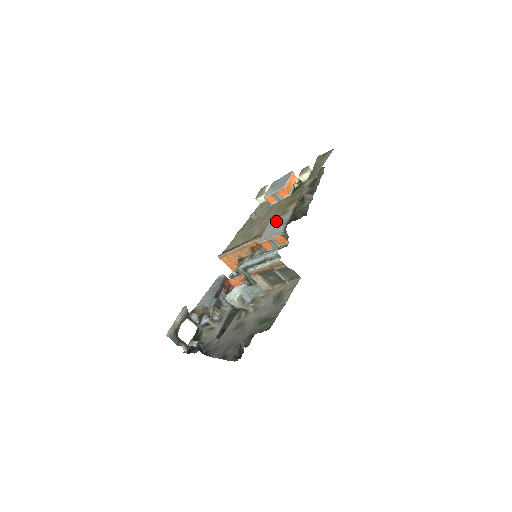
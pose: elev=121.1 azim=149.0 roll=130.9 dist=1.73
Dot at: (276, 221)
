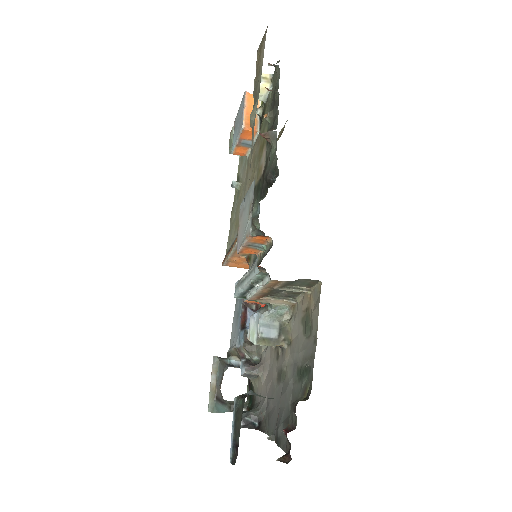
Dot at: (243, 205)
